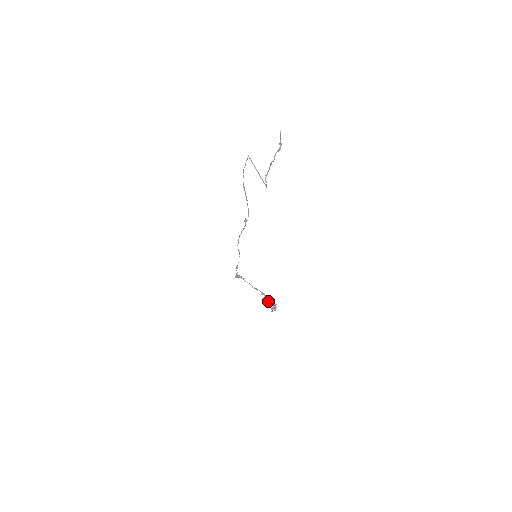
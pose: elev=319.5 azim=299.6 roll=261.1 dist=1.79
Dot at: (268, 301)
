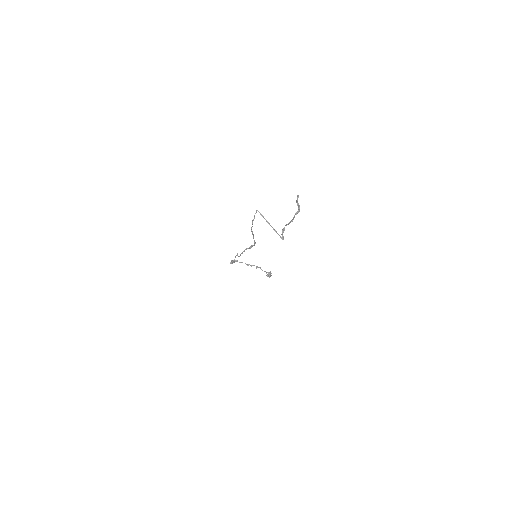
Dot at: occluded
